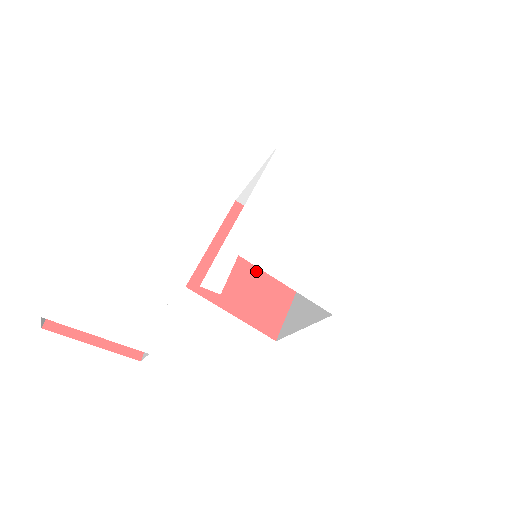
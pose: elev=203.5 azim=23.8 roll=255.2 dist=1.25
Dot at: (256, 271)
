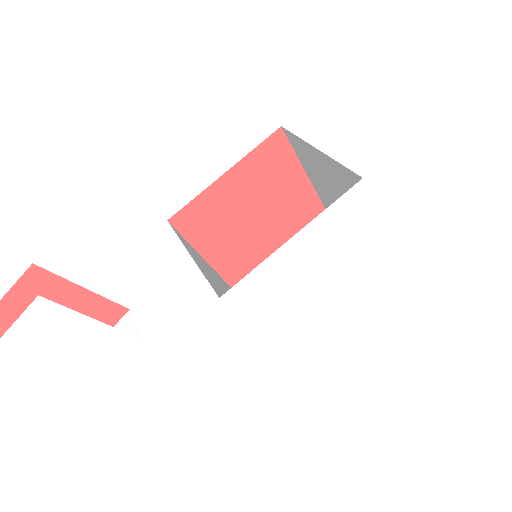
Dot at: (253, 218)
